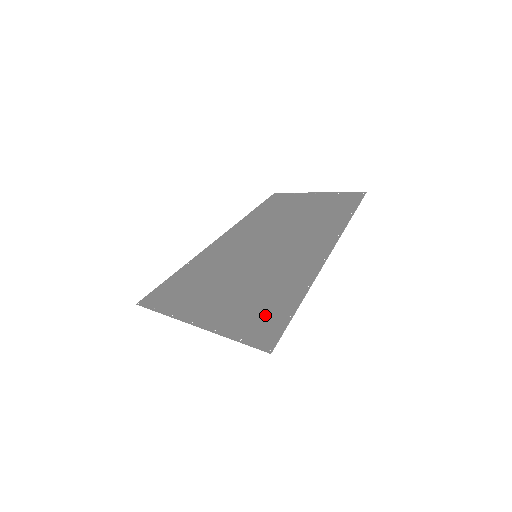
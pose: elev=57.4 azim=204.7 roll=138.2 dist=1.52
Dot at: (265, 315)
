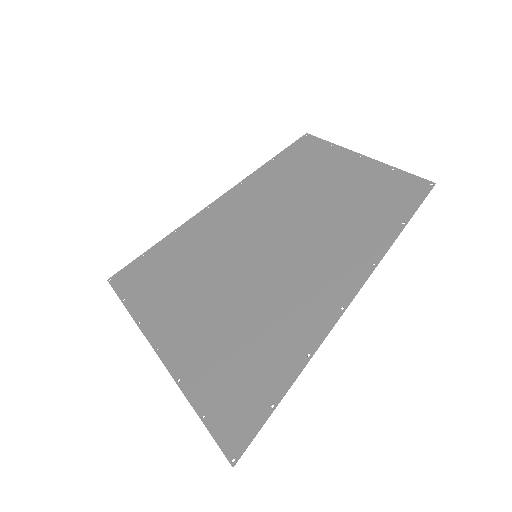
Dot at: (242, 385)
